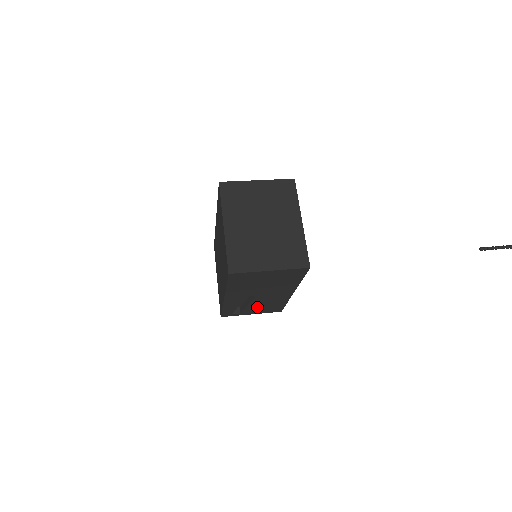
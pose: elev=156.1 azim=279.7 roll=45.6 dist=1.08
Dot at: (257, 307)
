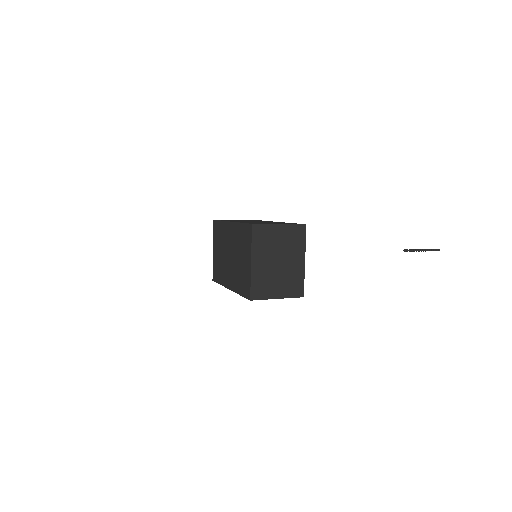
Dot at: occluded
